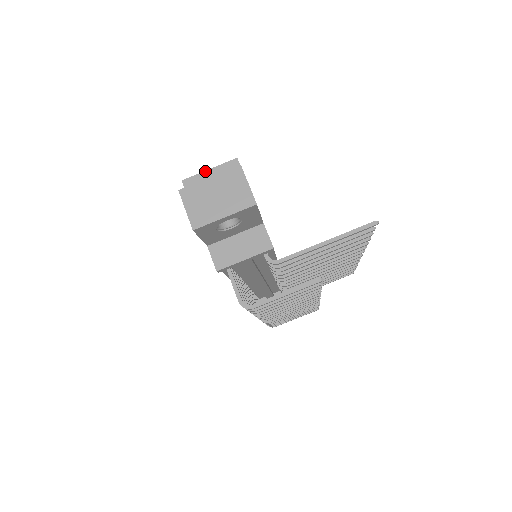
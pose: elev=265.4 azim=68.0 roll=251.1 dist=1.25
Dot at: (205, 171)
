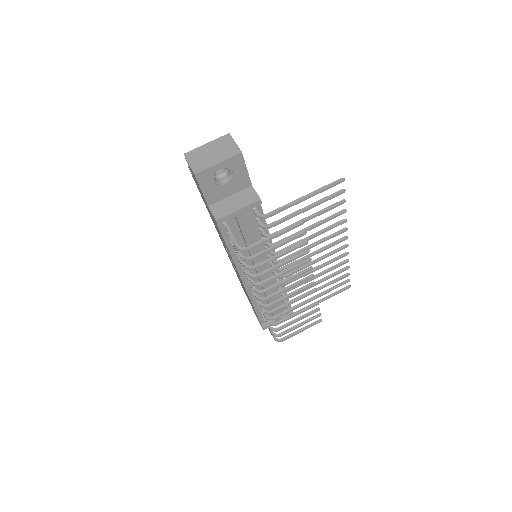
Dot at: occluded
